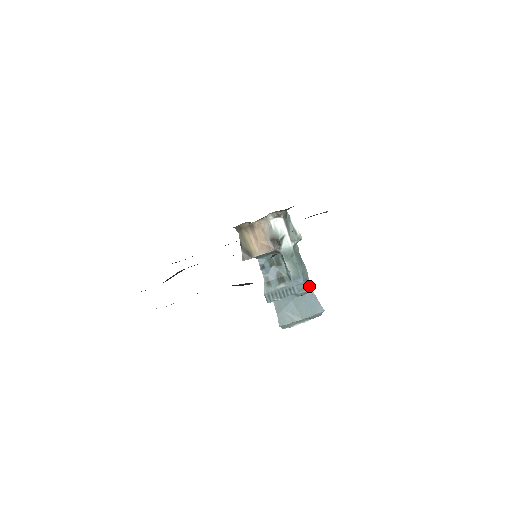
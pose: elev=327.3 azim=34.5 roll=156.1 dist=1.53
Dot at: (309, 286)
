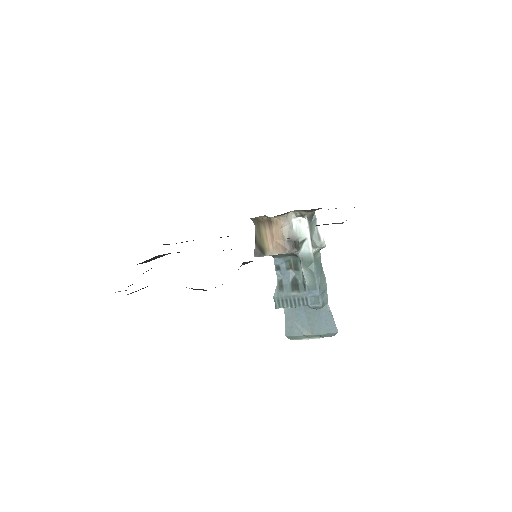
Dot at: (326, 301)
